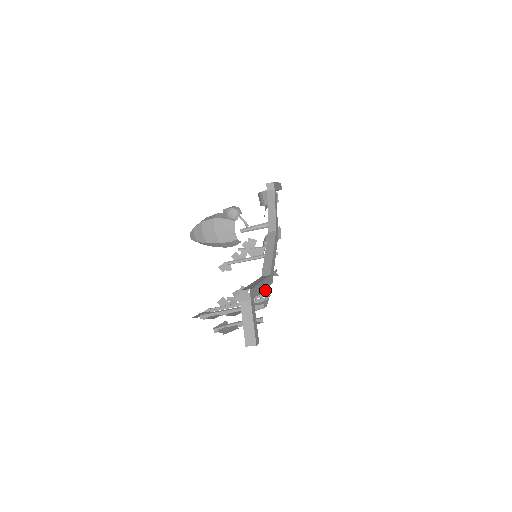
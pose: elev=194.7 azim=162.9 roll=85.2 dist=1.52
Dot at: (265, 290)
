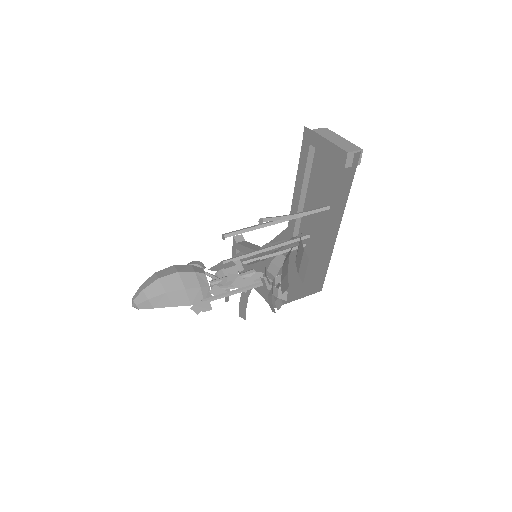
Dot at: occluded
